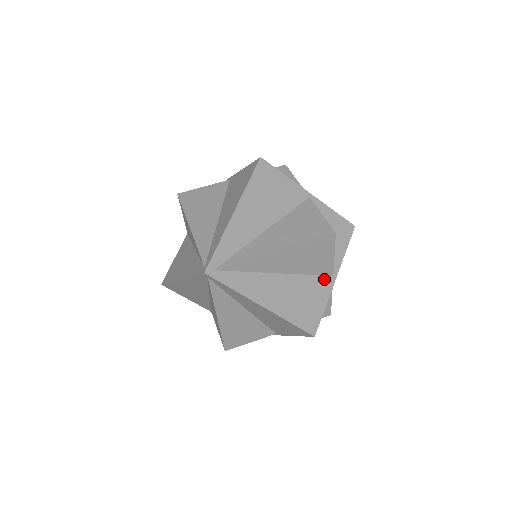
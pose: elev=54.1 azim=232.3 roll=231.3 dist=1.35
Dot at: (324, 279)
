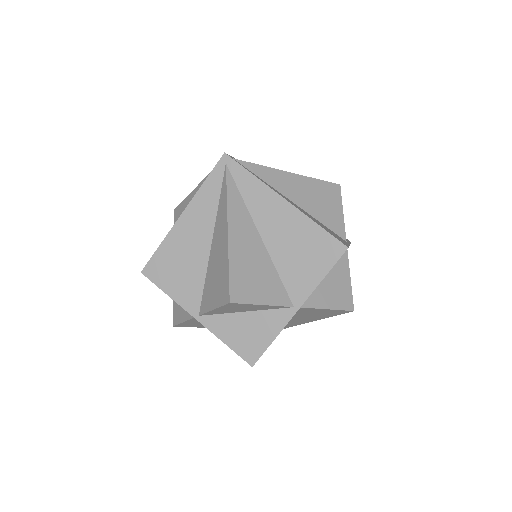
Dot at: (338, 236)
